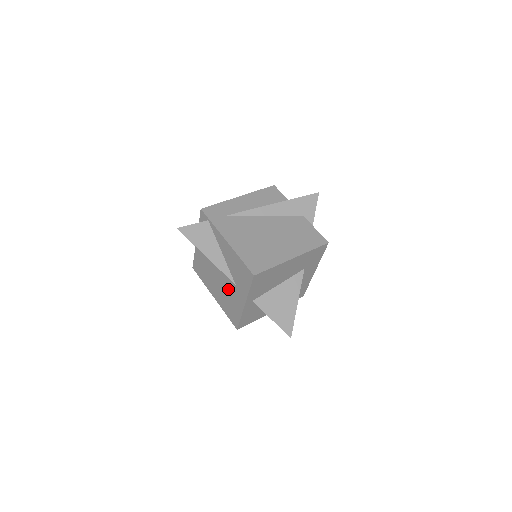
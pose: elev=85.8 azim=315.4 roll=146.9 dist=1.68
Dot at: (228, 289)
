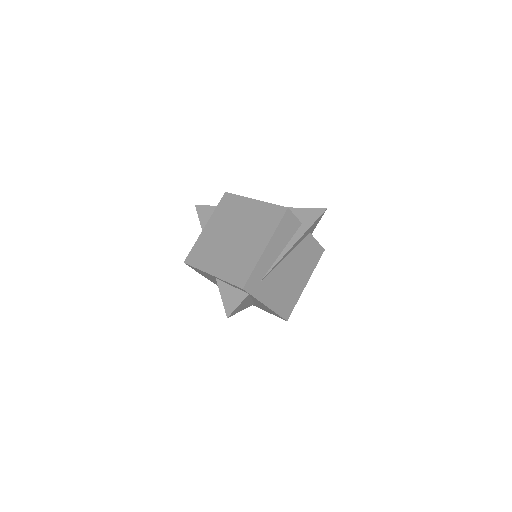
Dot at: occluded
